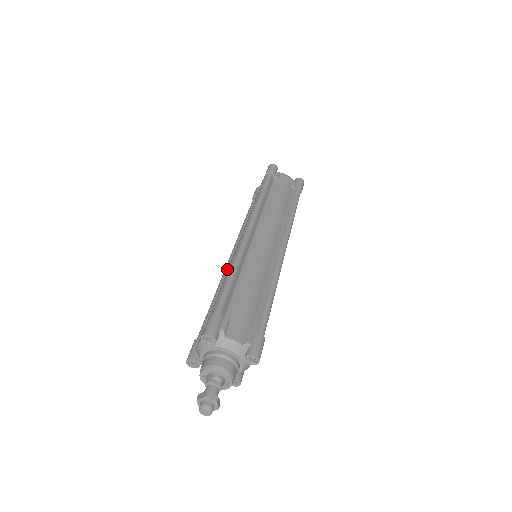
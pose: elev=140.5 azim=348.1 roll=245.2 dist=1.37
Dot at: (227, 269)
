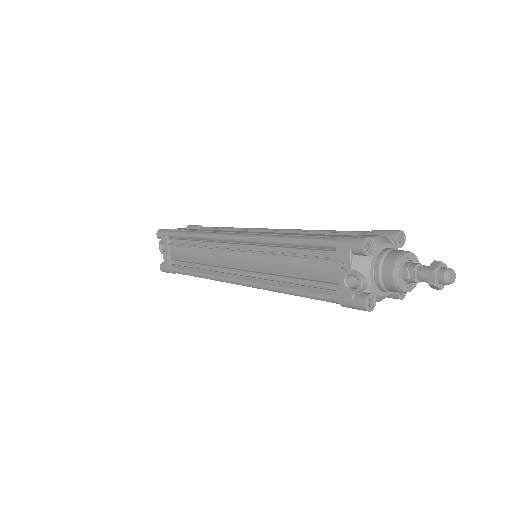
Dot at: (268, 234)
